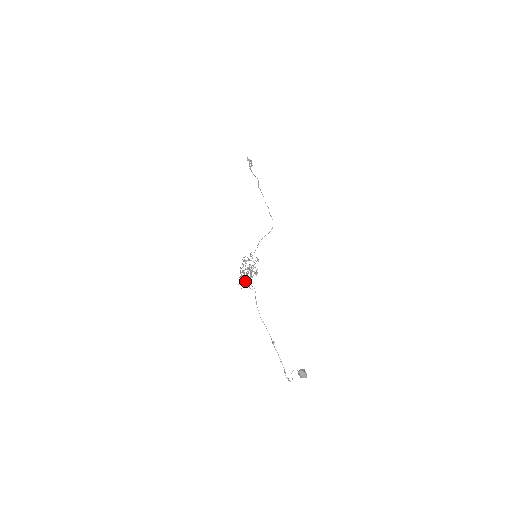
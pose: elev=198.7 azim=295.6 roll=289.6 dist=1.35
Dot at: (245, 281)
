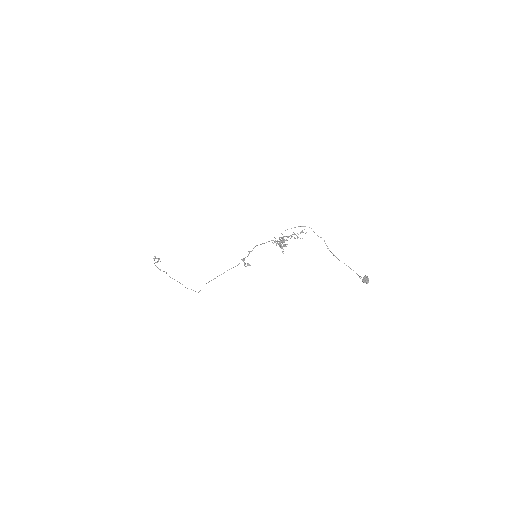
Dot at: occluded
